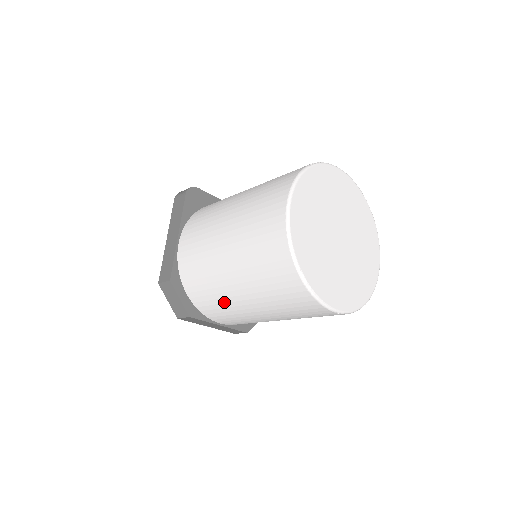
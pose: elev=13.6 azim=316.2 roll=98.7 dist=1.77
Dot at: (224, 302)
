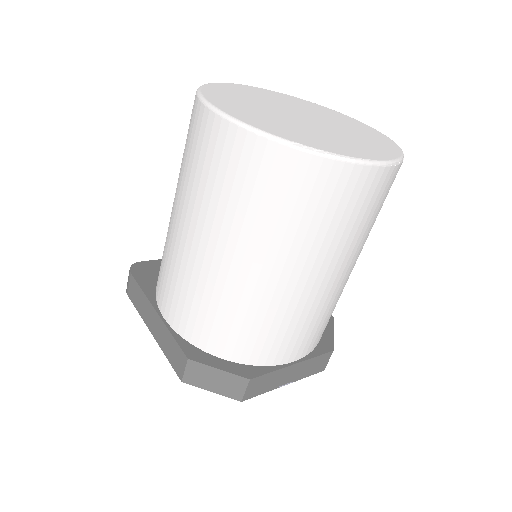
Dot at: (265, 311)
